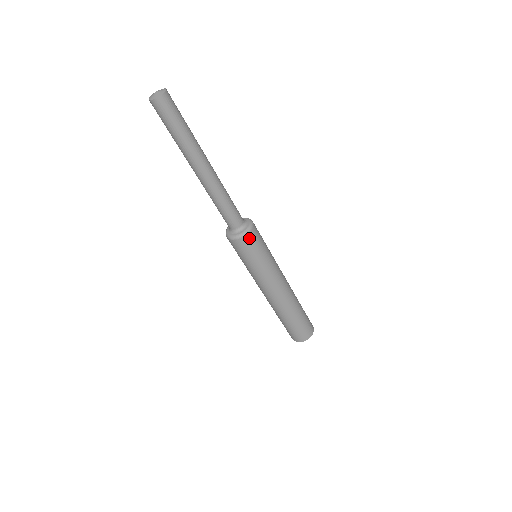
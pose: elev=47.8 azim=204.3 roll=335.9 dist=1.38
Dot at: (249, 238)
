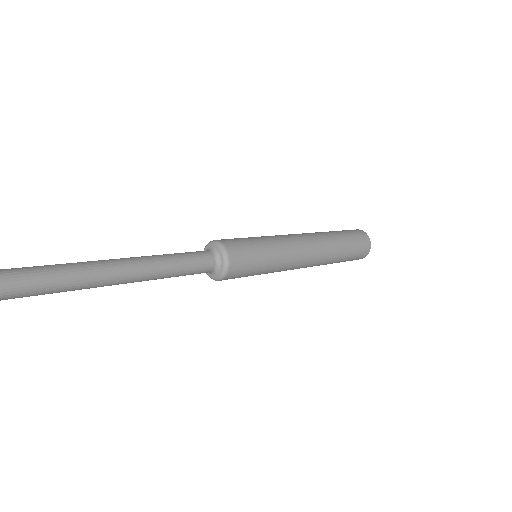
Dot at: (228, 278)
